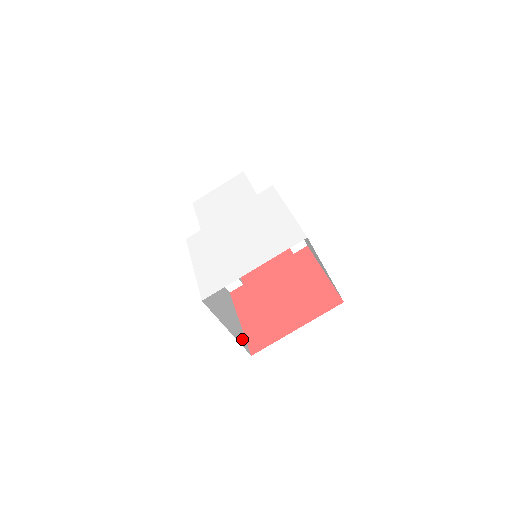
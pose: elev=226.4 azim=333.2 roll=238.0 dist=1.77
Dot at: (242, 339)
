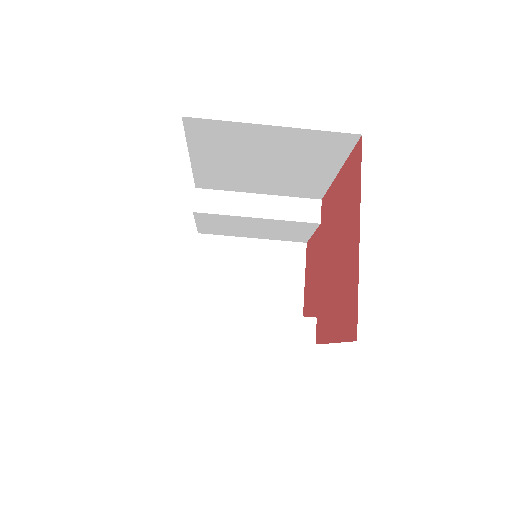
Dot at: occluded
